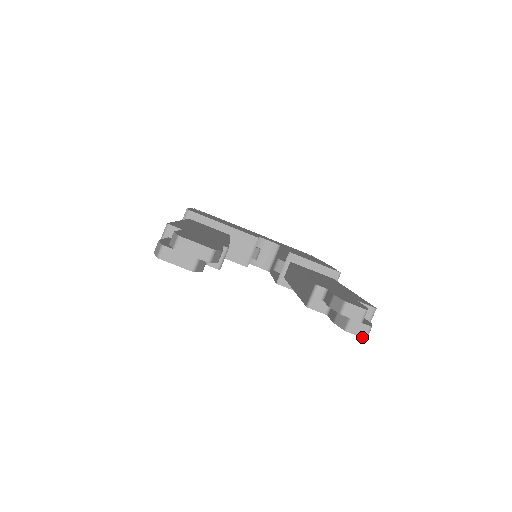
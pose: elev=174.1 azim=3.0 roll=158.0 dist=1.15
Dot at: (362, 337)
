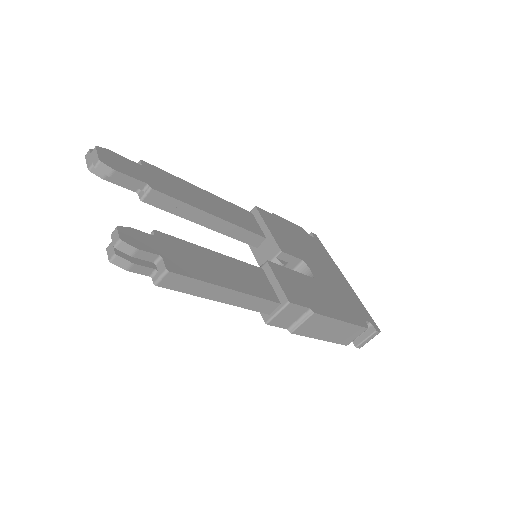
Dot at: (109, 258)
